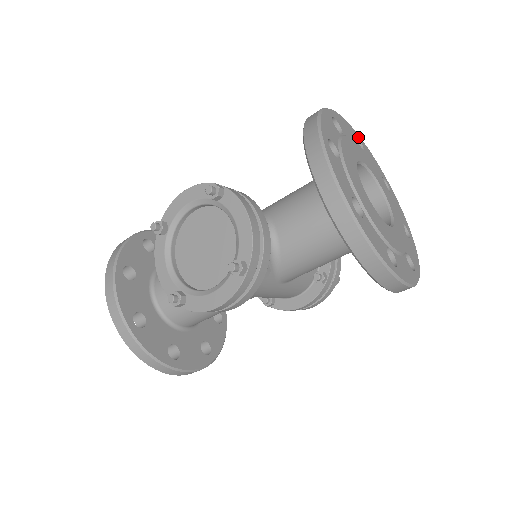
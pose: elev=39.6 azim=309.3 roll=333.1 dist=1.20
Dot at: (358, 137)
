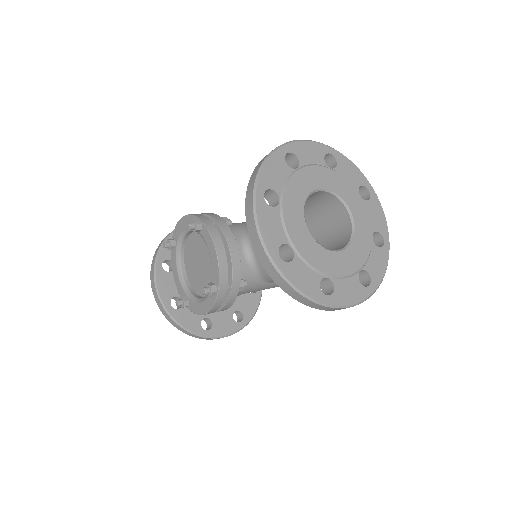
Dot at: (332, 152)
